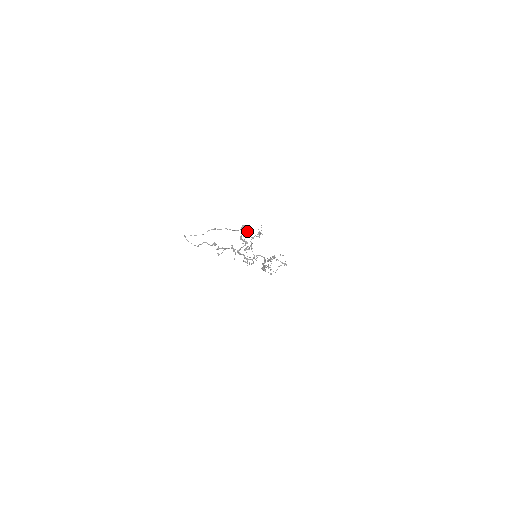
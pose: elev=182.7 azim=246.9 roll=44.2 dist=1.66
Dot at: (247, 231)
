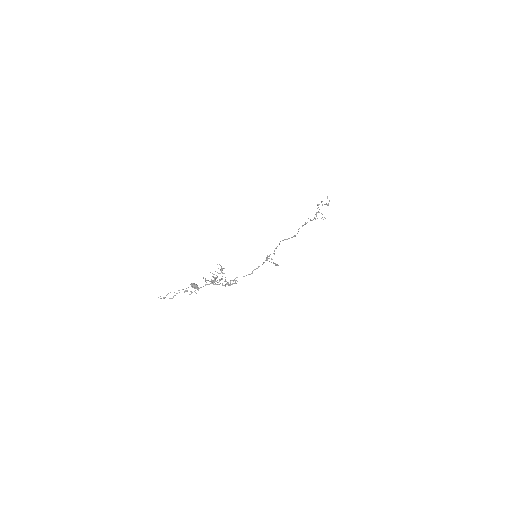
Dot at: (195, 288)
